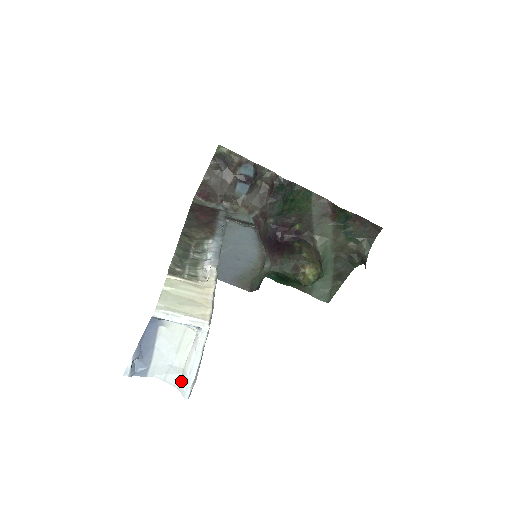
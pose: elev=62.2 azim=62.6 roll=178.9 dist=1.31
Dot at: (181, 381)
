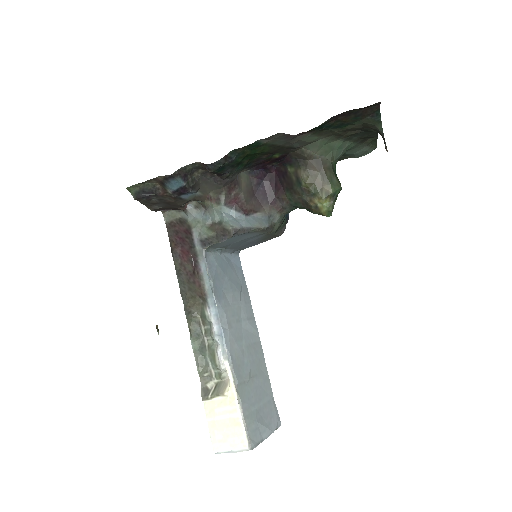
Dot at: occluded
